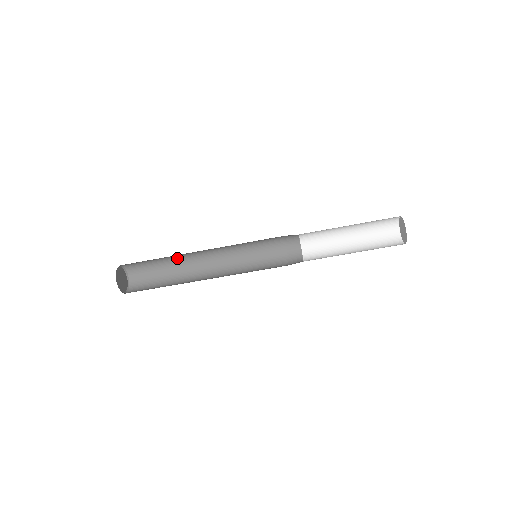
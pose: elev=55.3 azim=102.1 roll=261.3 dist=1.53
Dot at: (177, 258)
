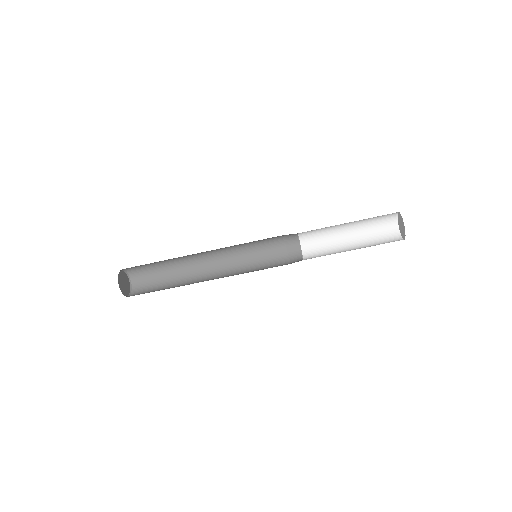
Dot at: (178, 261)
